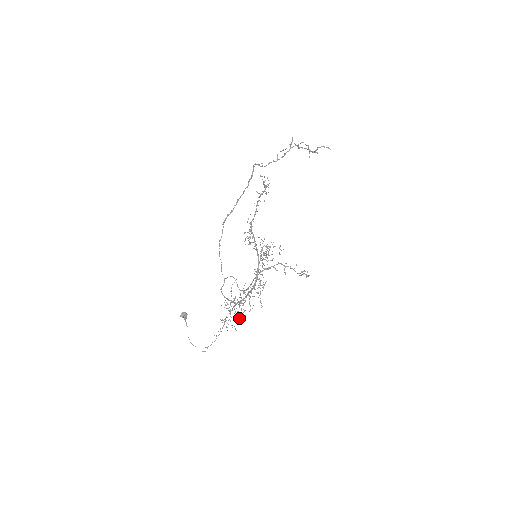
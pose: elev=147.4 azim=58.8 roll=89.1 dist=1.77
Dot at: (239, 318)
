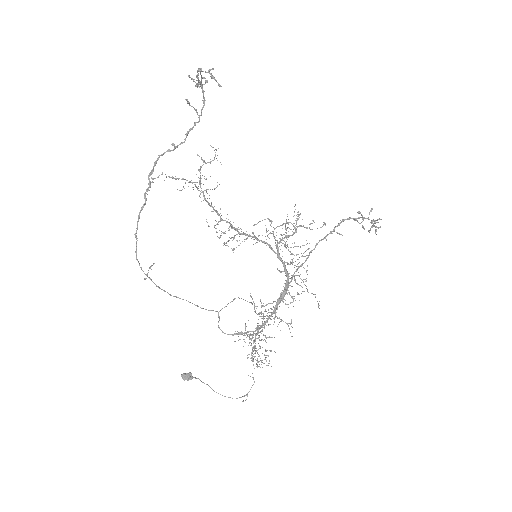
Dot at: (265, 350)
